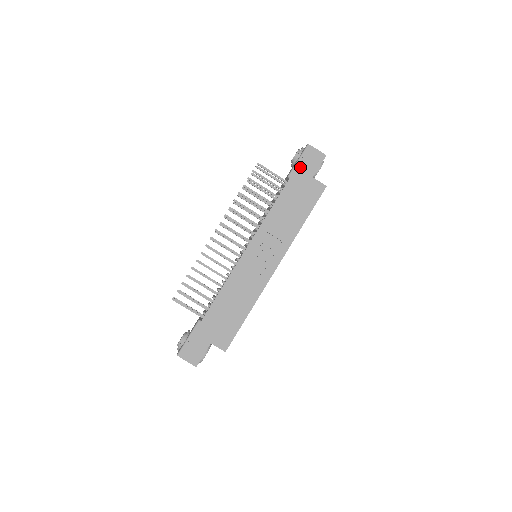
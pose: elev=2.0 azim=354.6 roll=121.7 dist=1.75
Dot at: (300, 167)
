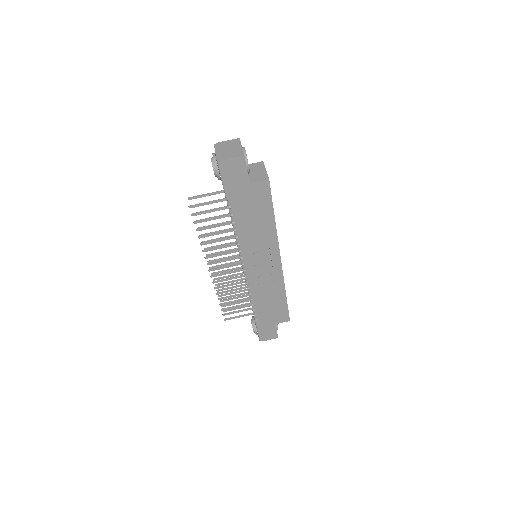
Dot at: (230, 186)
